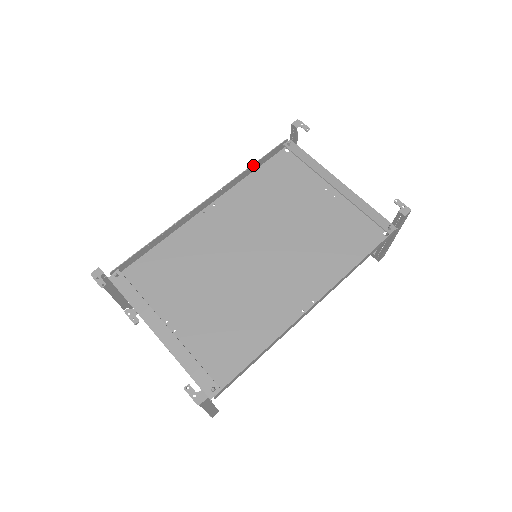
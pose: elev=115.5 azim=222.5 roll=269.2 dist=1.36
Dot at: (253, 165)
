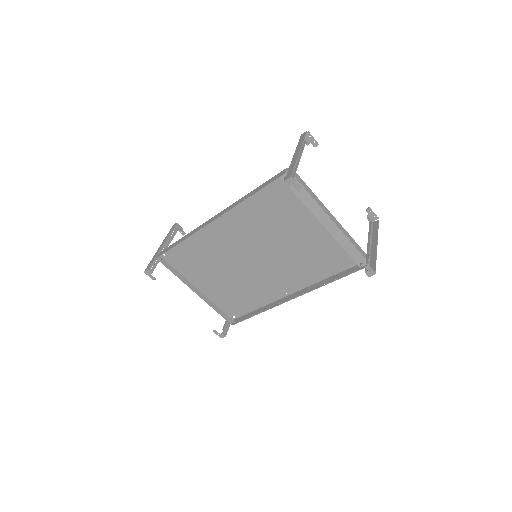
Dot at: occluded
